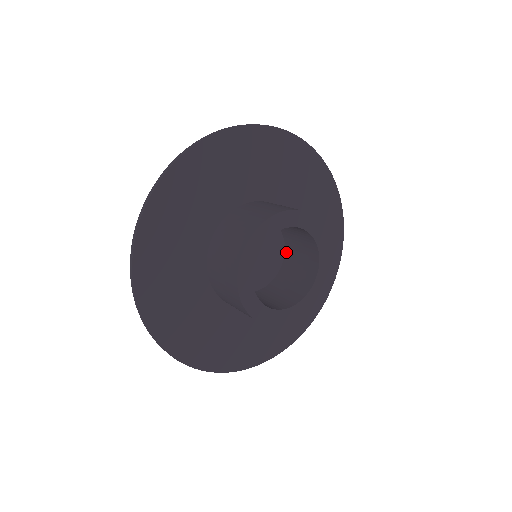
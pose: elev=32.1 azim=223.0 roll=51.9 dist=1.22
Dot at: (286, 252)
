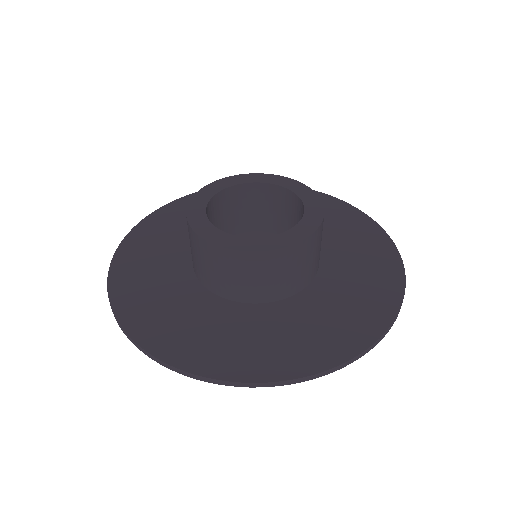
Dot at: occluded
